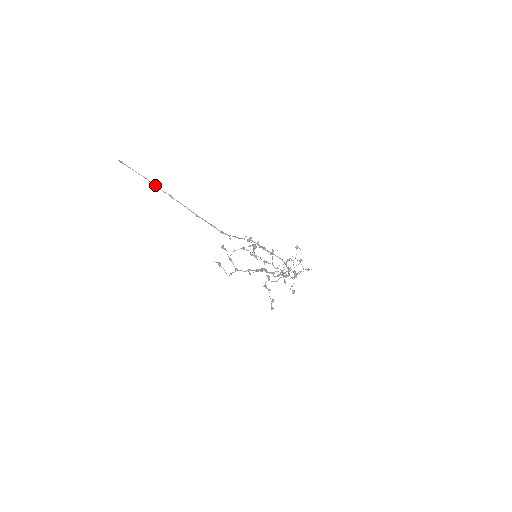
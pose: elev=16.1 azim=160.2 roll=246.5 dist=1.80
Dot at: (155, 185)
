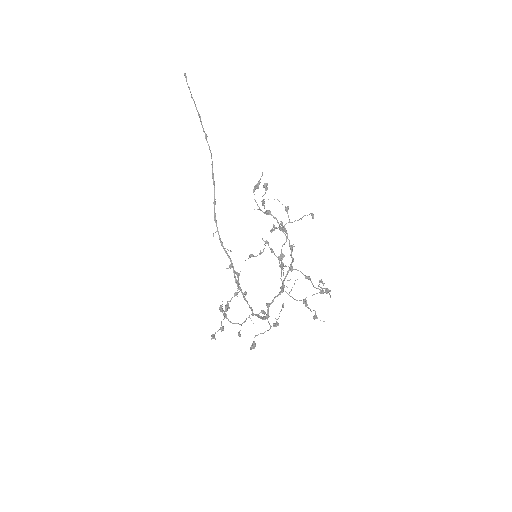
Dot at: occluded
